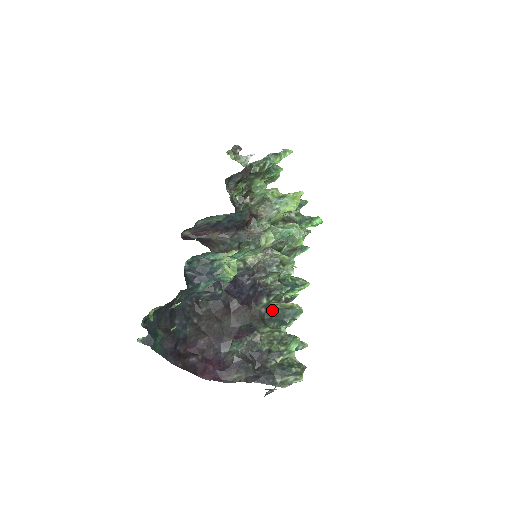
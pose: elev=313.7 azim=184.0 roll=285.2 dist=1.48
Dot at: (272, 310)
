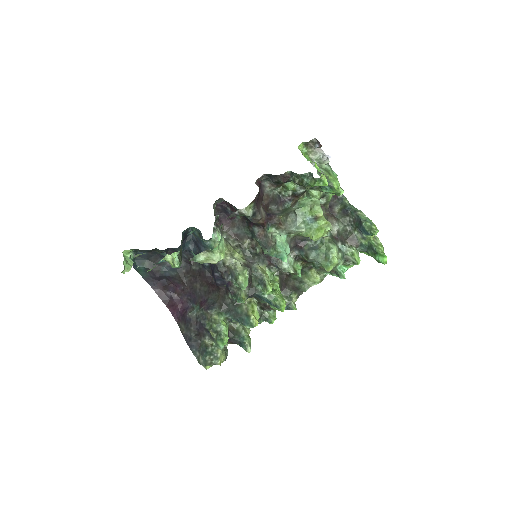
Dot at: (237, 306)
